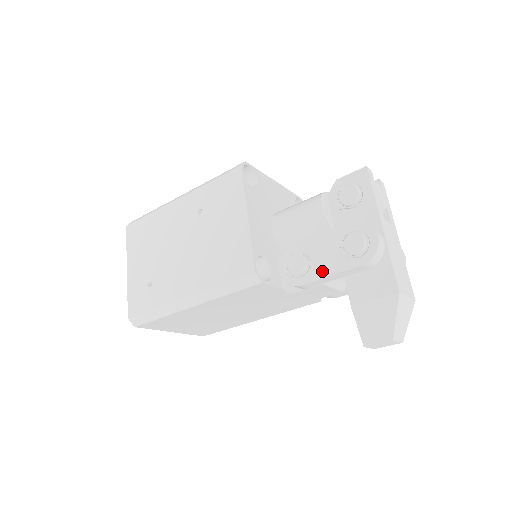
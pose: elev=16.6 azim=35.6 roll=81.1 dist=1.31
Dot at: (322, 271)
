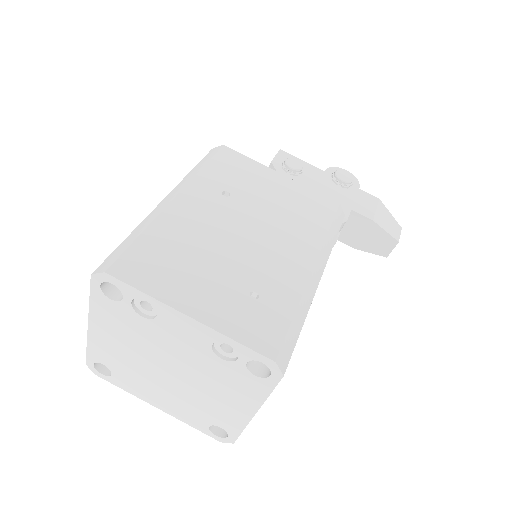
Dot at: (347, 202)
